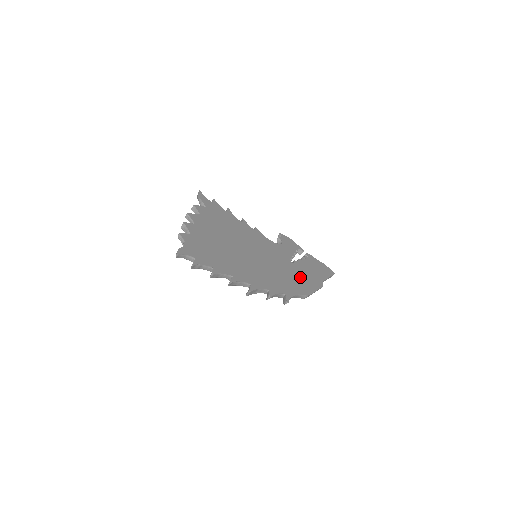
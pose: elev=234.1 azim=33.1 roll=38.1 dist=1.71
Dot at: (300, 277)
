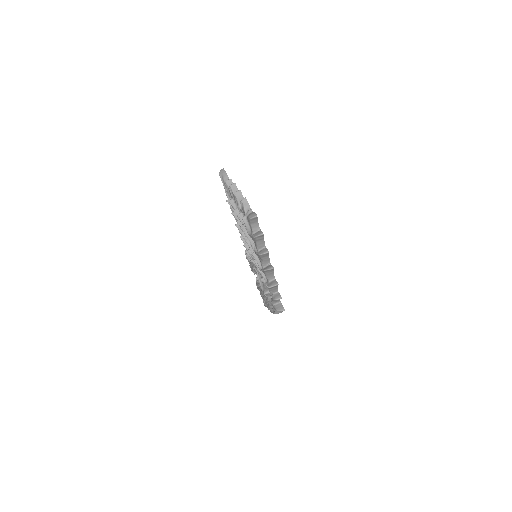
Dot at: occluded
